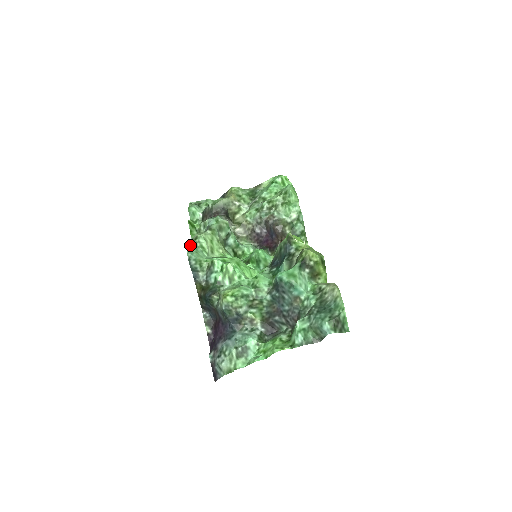
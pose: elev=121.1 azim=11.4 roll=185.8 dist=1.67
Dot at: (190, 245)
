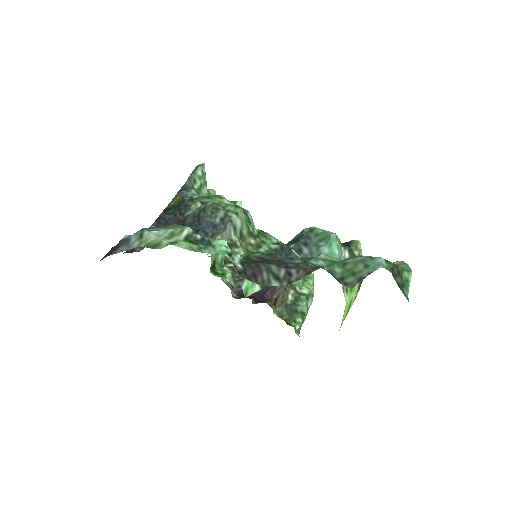
Dot at: occluded
